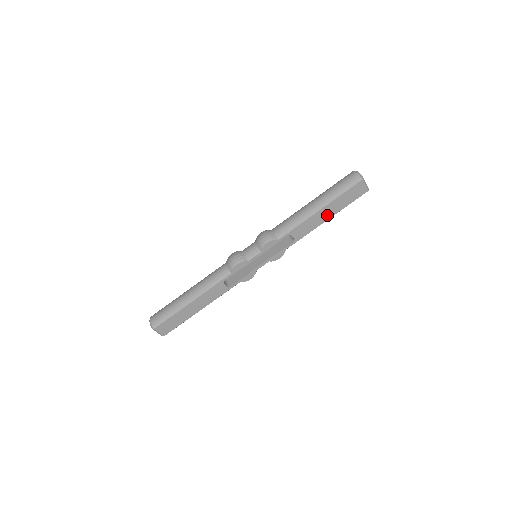
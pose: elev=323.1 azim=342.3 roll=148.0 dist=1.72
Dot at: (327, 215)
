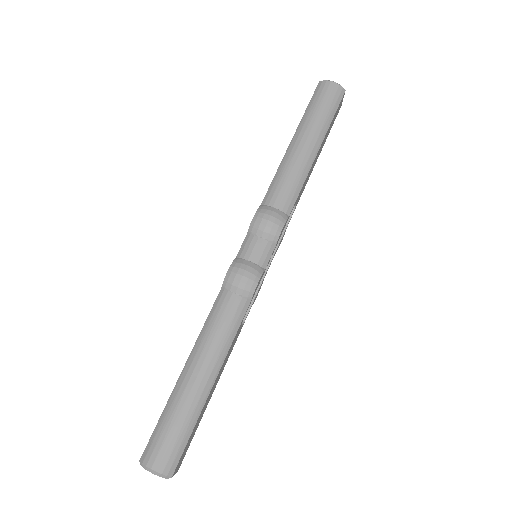
Dot at: (318, 155)
